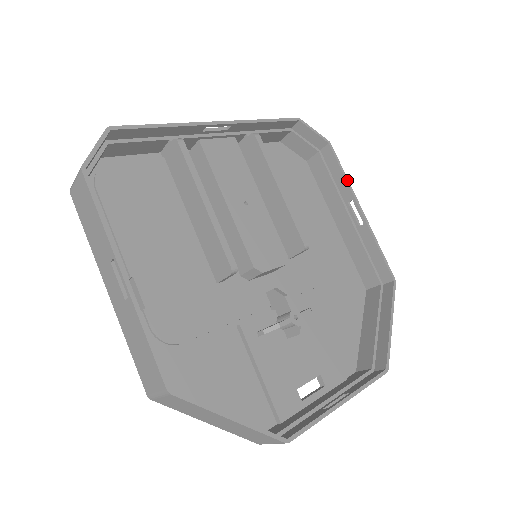
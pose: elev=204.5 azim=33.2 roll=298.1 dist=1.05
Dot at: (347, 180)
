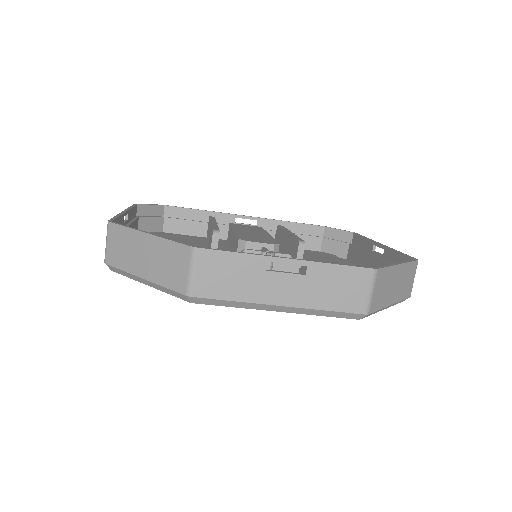
Dot at: (368, 239)
